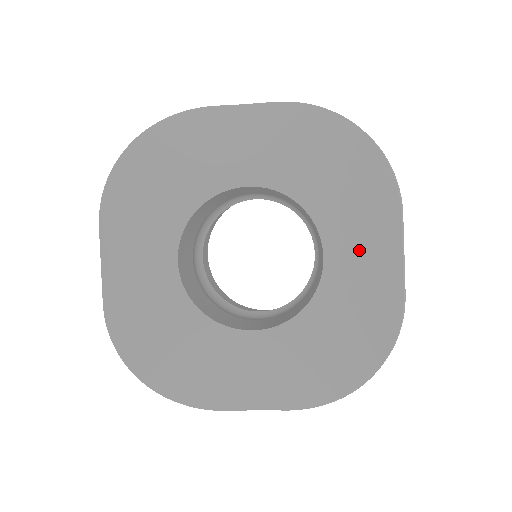
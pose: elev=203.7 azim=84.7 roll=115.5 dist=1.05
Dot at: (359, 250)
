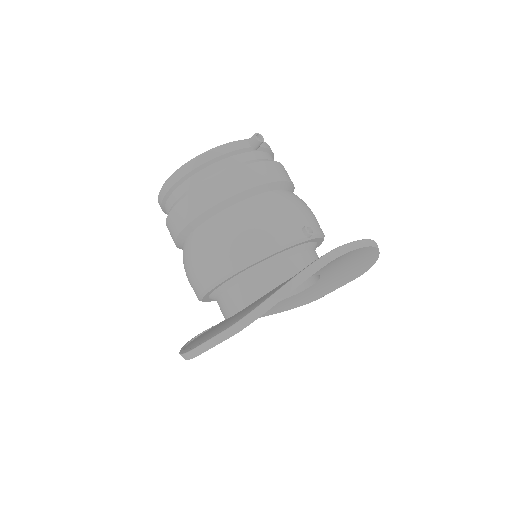
Dot at: (323, 287)
